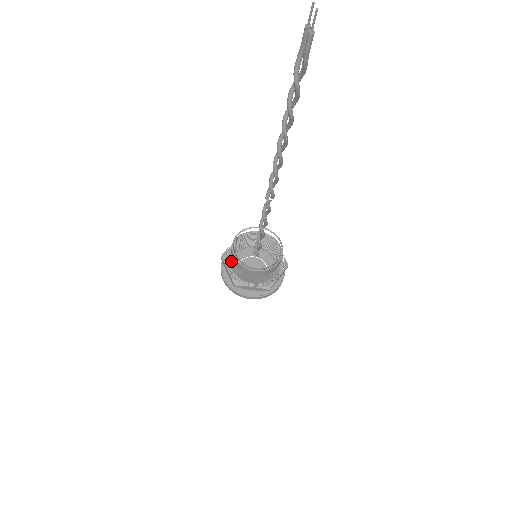
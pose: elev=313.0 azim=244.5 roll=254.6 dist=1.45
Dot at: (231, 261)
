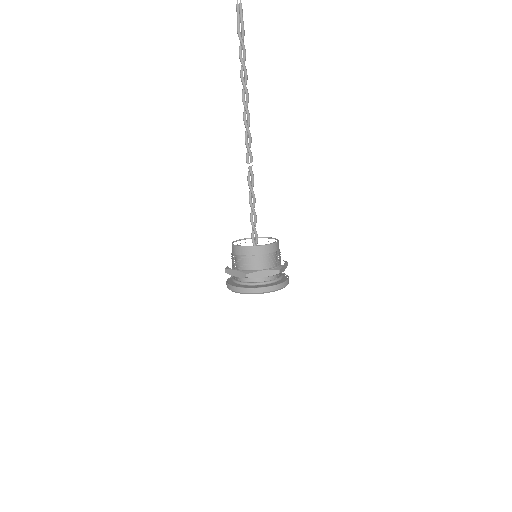
Dot at: occluded
